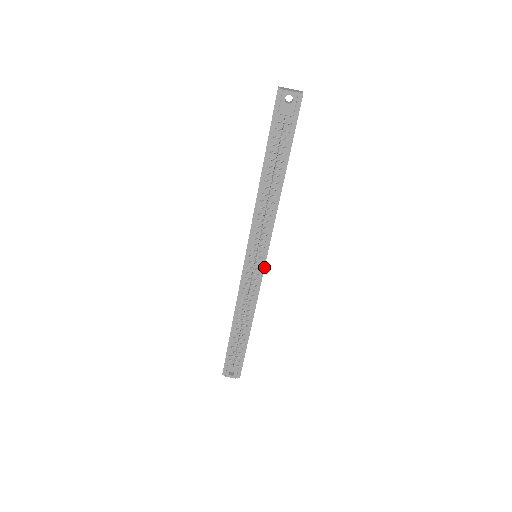
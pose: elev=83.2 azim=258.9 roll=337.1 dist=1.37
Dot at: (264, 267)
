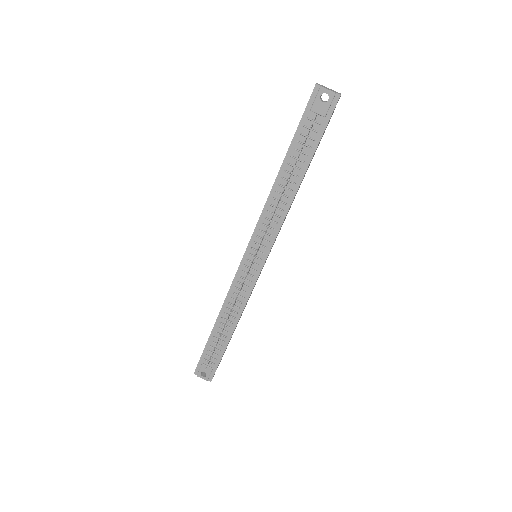
Dot at: (261, 269)
